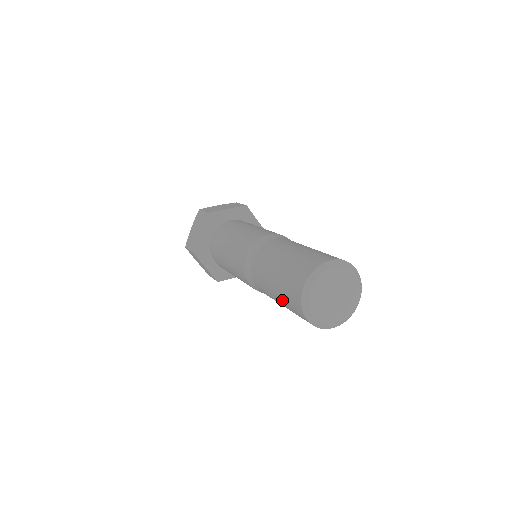
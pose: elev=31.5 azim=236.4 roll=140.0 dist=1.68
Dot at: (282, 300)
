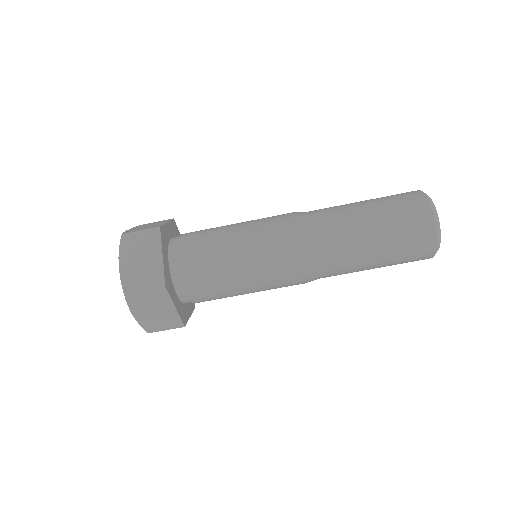
Dot at: (385, 212)
